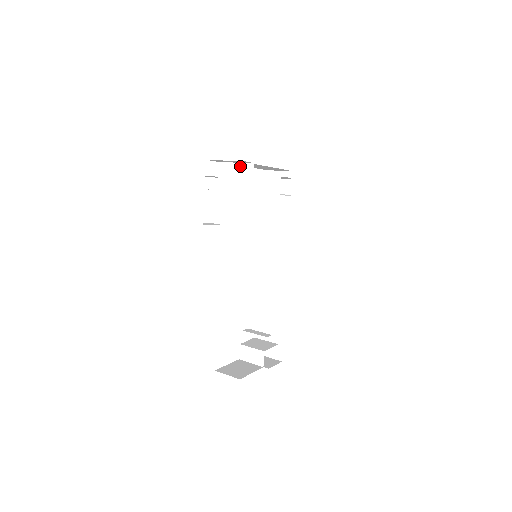
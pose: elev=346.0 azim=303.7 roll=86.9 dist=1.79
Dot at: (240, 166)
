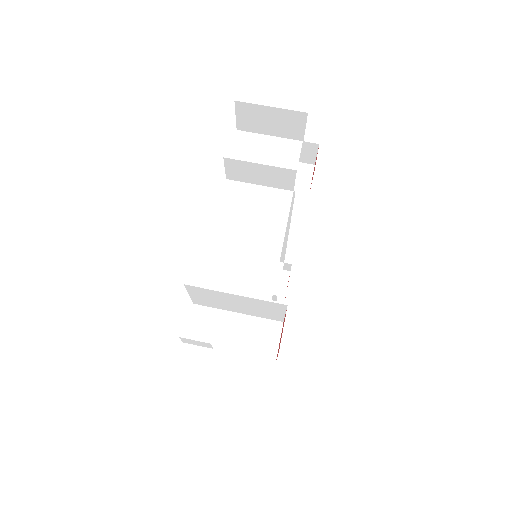
Dot at: (246, 300)
